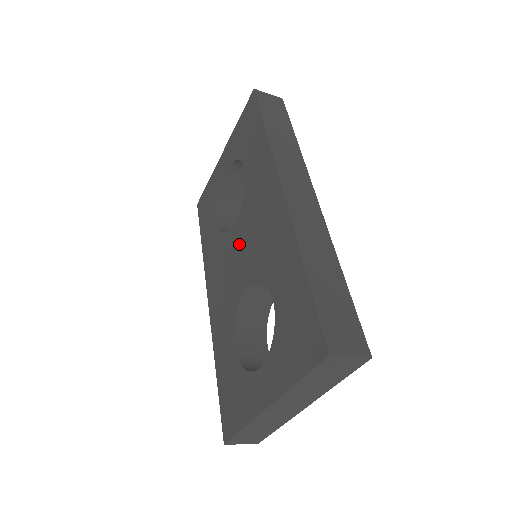
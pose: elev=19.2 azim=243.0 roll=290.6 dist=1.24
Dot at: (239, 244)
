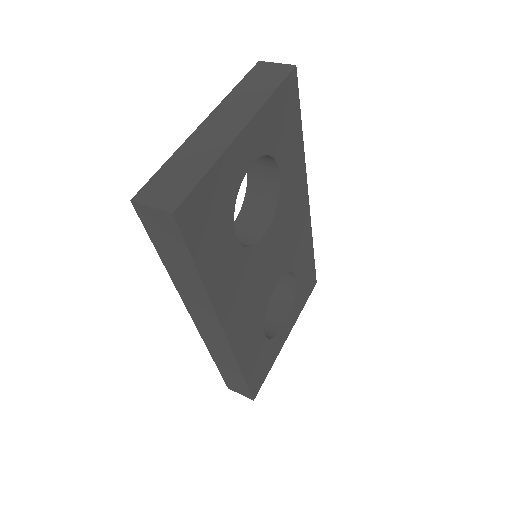
Dot at: occluded
